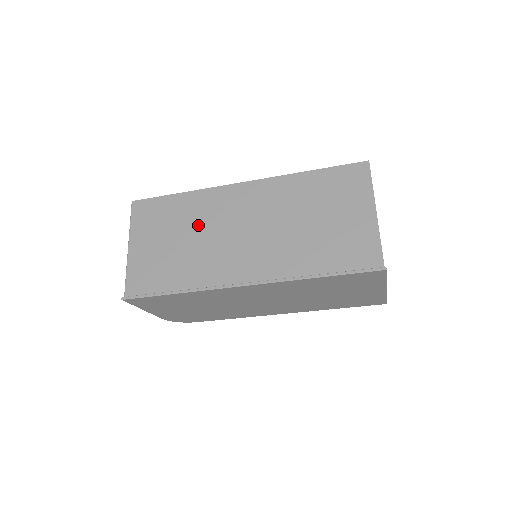
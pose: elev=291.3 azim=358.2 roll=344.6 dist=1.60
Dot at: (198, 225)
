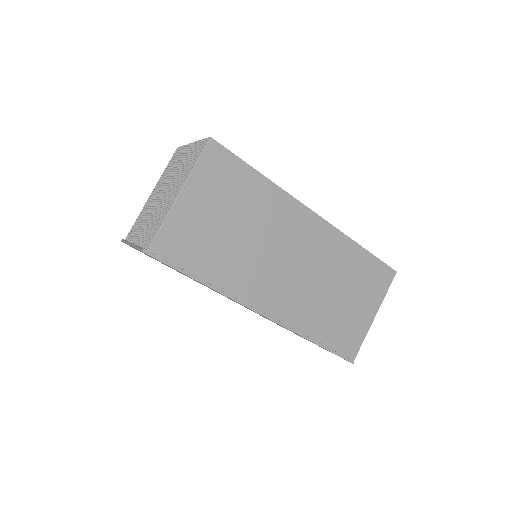
Dot at: (259, 226)
